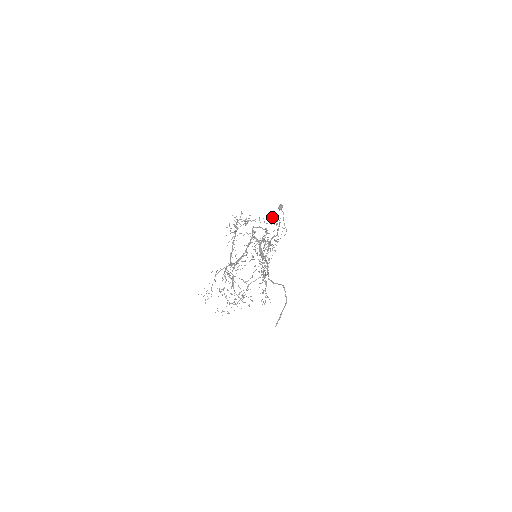
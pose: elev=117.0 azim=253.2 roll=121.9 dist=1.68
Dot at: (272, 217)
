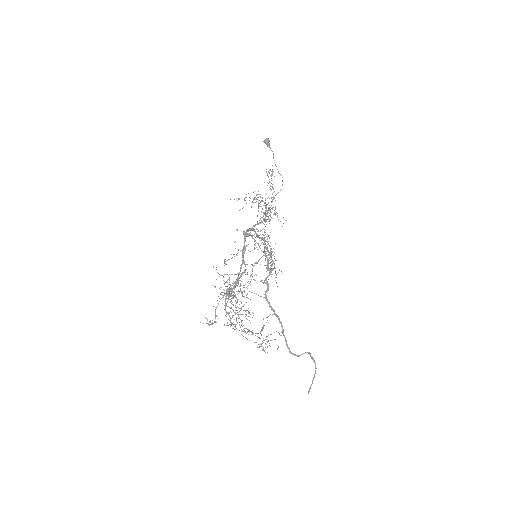
Dot at: (266, 211)
